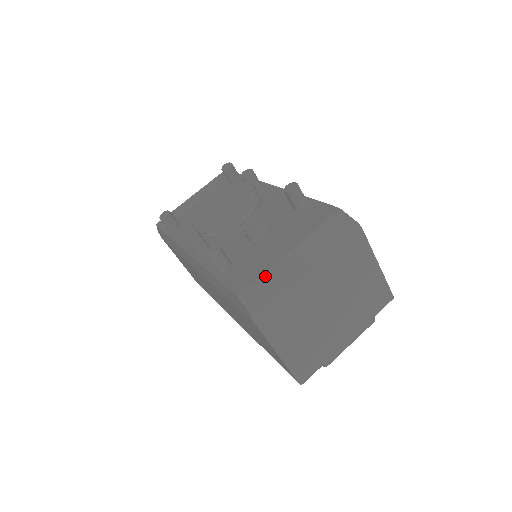
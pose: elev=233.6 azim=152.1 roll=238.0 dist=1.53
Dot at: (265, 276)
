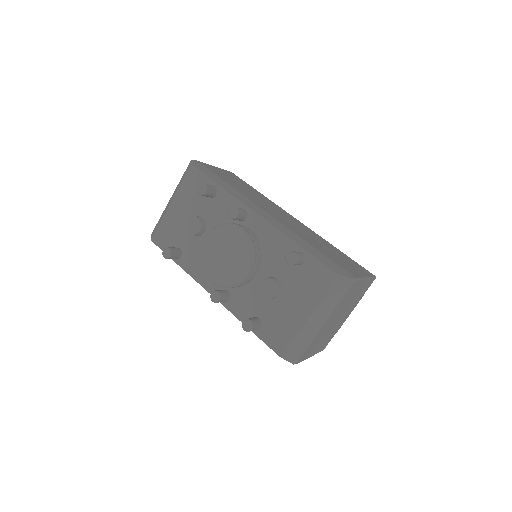
Dot at: (295, 340)
